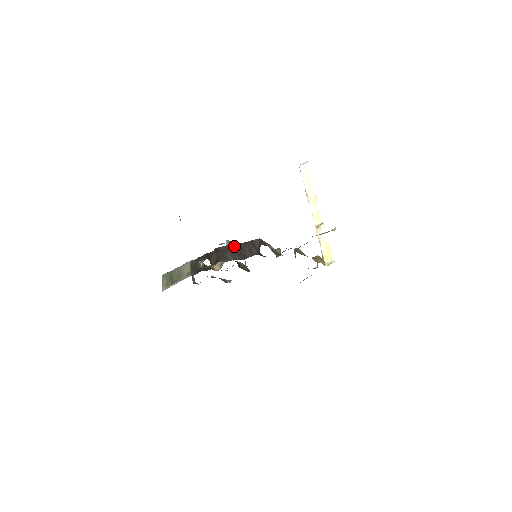
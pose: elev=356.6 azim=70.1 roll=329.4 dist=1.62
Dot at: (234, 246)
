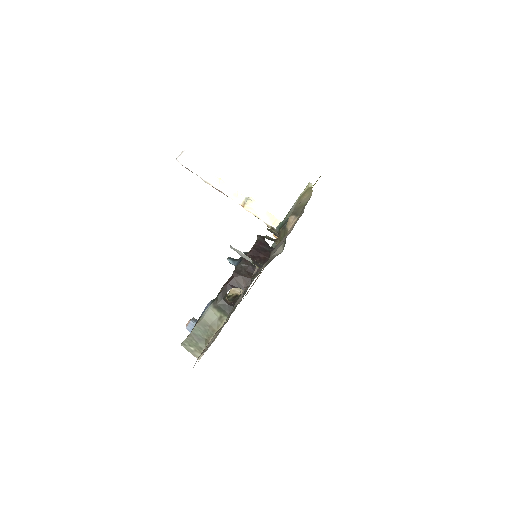
Dot at: occluded
